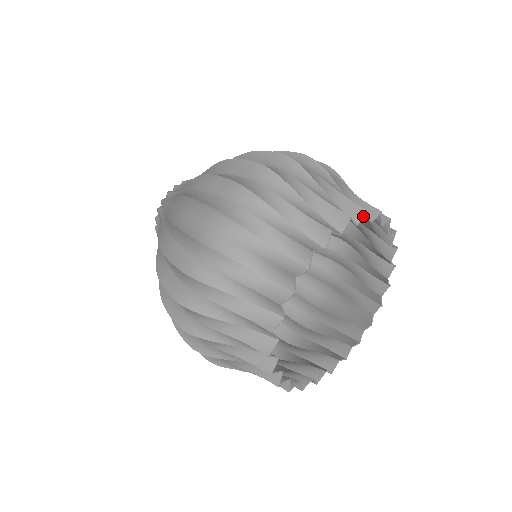
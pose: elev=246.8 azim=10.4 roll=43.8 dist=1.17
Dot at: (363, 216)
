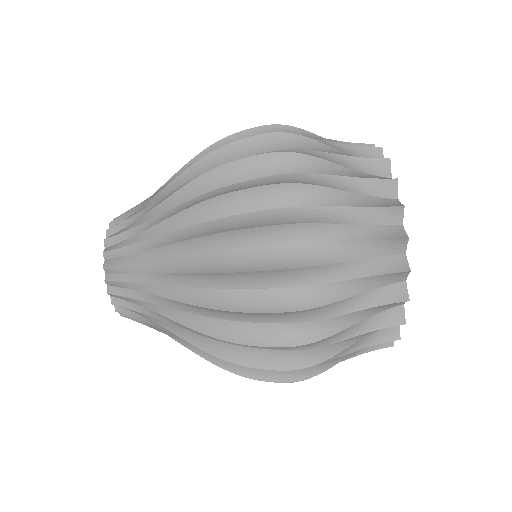
Dot at: (397, 187)
